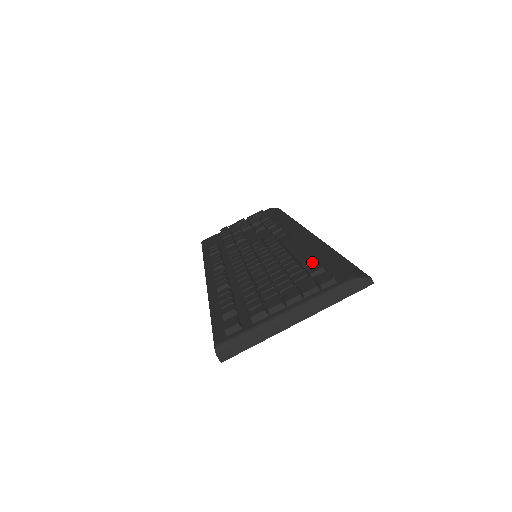
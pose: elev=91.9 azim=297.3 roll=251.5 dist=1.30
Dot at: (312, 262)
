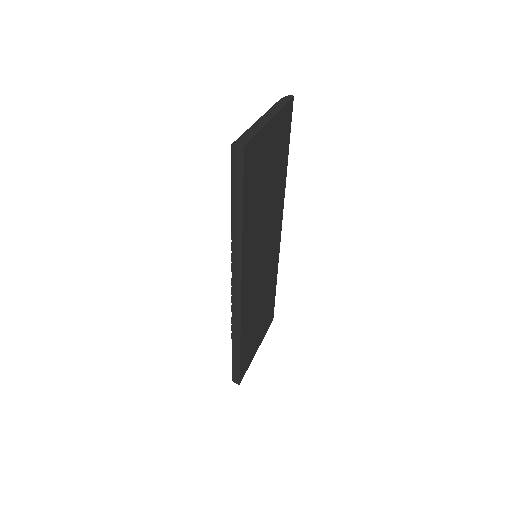
Dot at: occluded
